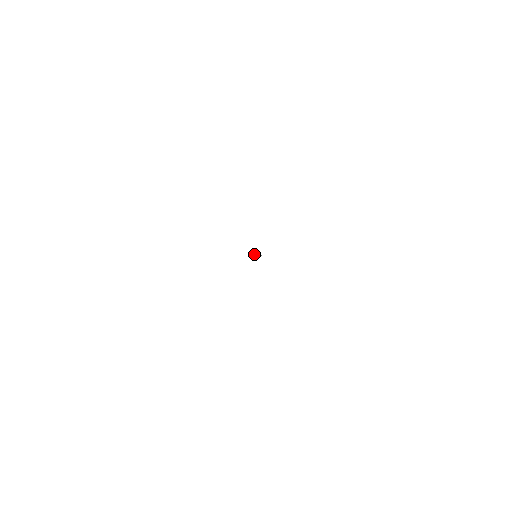
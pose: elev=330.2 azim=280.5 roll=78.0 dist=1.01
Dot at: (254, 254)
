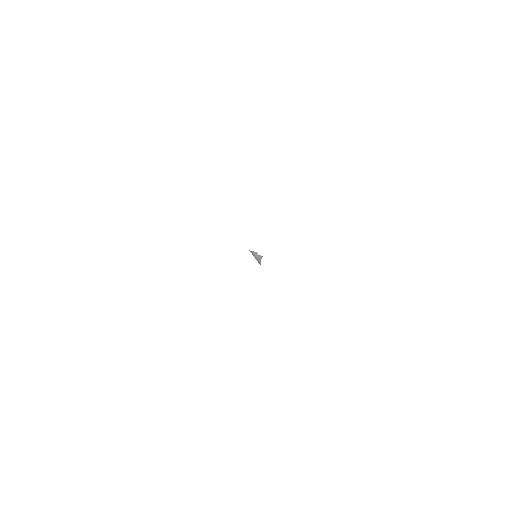
Dot at: (255, 254)
